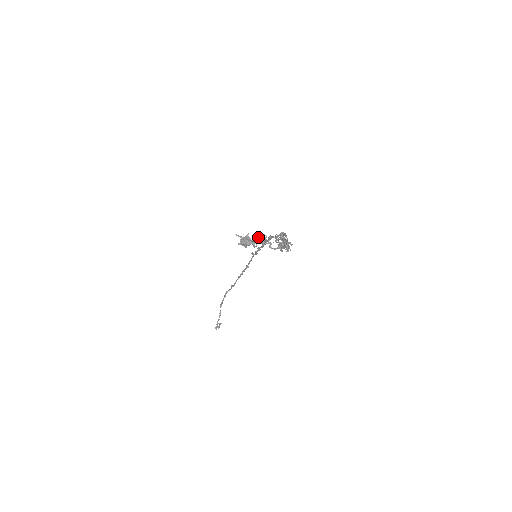
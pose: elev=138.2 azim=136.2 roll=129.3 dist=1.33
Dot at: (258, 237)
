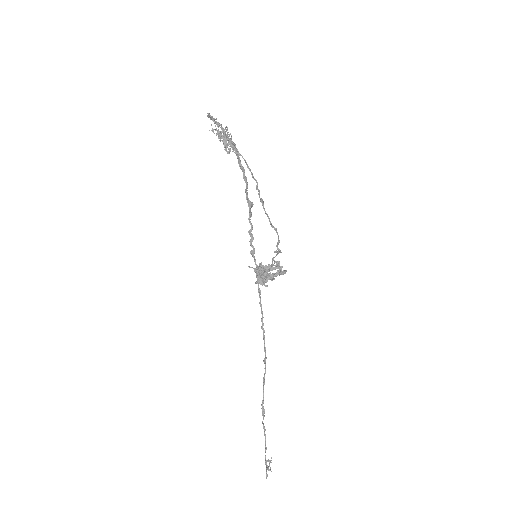
Dot at: (277, 272)
